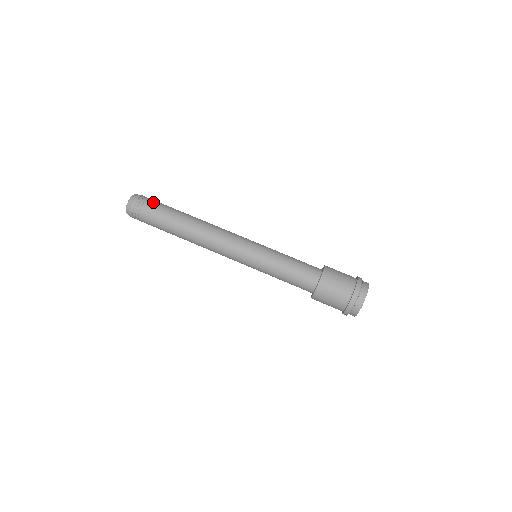
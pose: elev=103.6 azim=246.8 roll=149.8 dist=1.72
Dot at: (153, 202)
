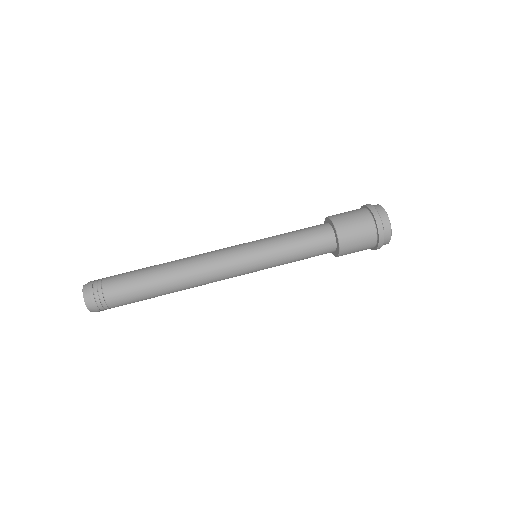
Dot at: (112, 276)
